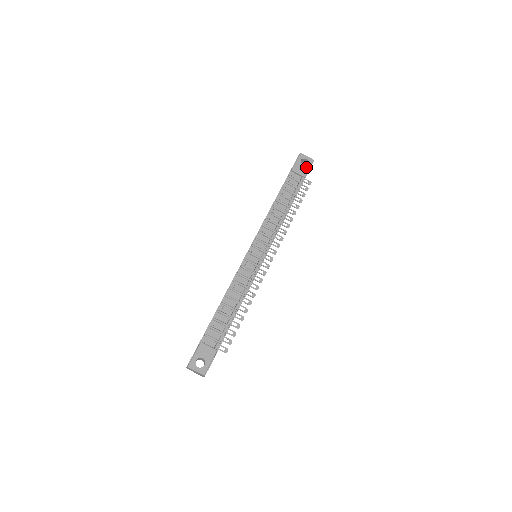
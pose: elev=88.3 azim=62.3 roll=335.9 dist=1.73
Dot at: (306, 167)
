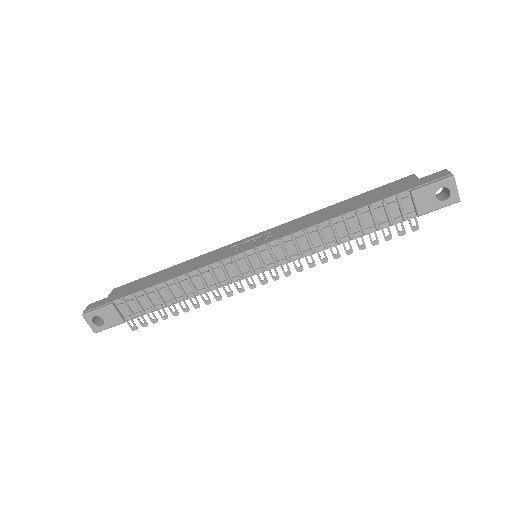
Dot at: (436, 204)
